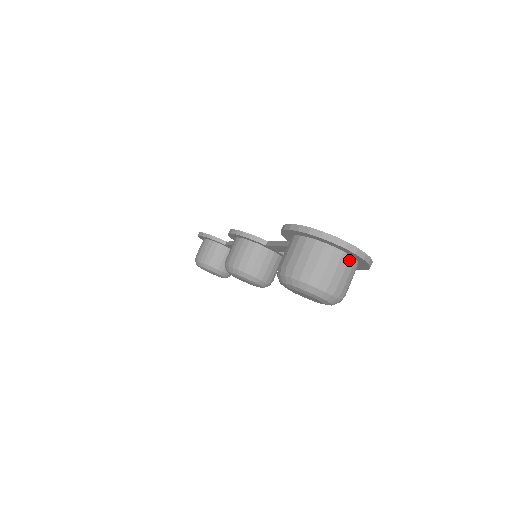
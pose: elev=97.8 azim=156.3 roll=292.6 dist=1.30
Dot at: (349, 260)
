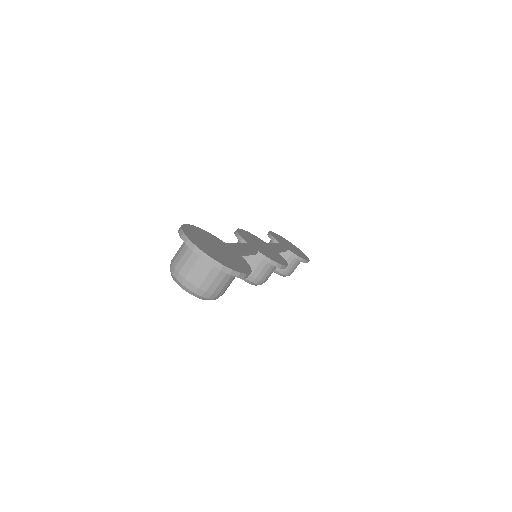
Dot at: (207, 262)
